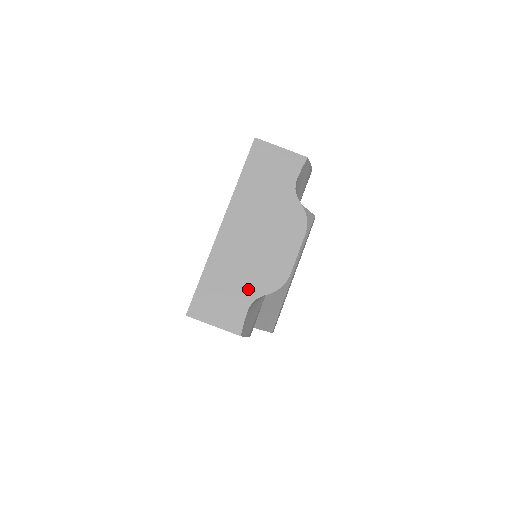
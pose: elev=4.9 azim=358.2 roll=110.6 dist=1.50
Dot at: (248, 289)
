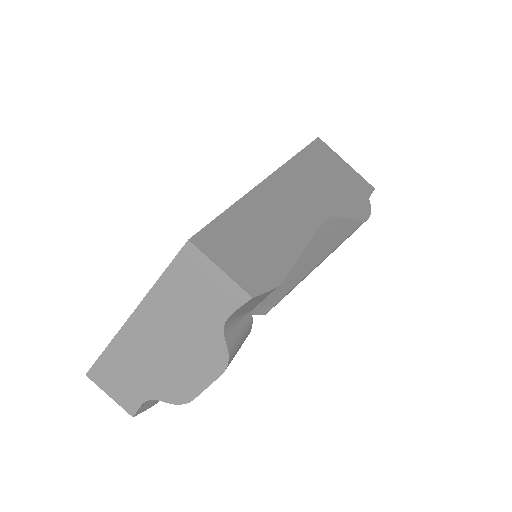
Dot at: (147, 388)
